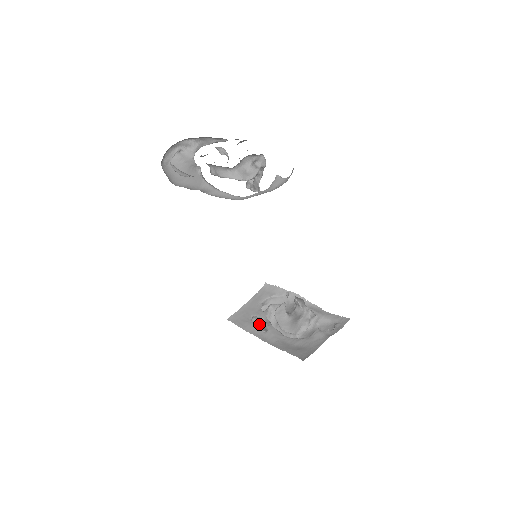
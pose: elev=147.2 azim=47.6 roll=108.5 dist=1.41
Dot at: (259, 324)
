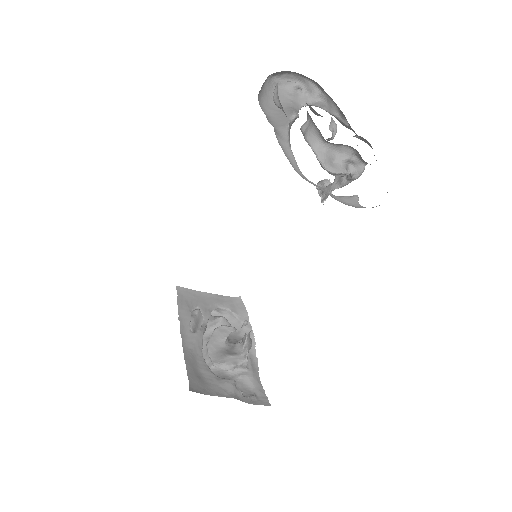
Dot at: (196, 320)
